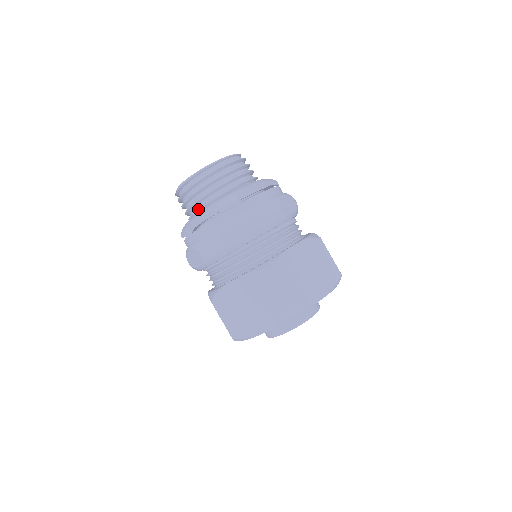
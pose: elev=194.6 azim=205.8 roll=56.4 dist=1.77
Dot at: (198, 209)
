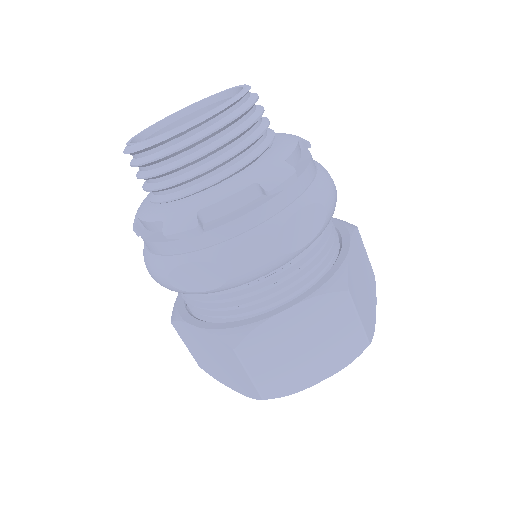
Dot at: (206, 186)
